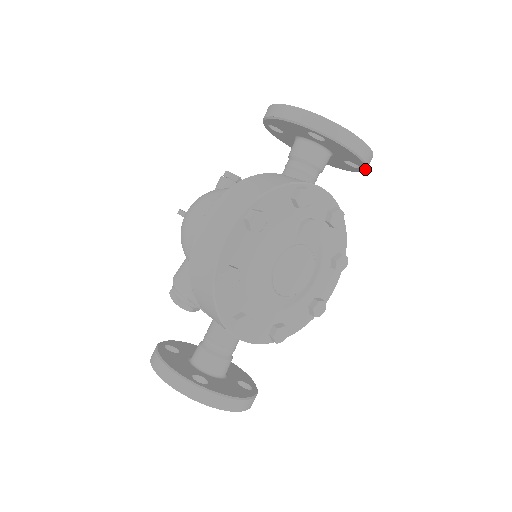
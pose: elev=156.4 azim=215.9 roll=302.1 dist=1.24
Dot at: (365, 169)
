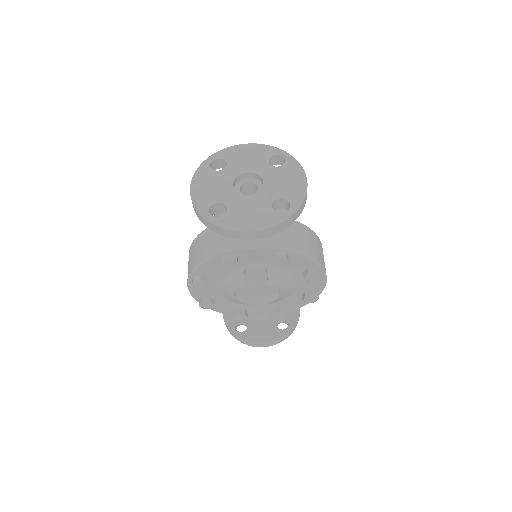
Dot at: (289, 225)
